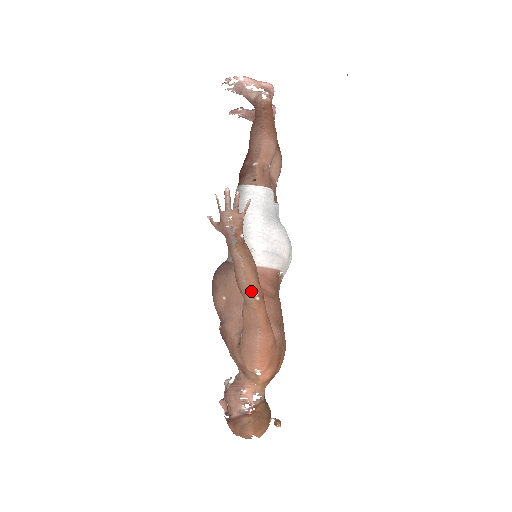
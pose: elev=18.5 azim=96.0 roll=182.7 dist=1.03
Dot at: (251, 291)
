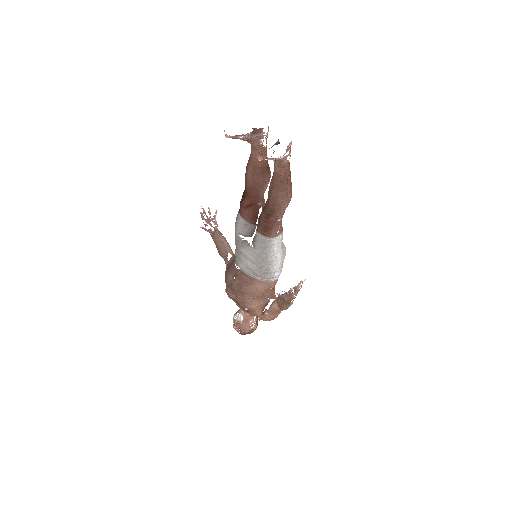
Dot at: occluded
